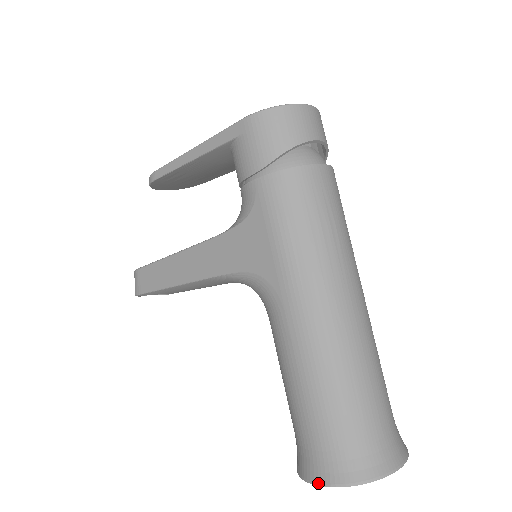
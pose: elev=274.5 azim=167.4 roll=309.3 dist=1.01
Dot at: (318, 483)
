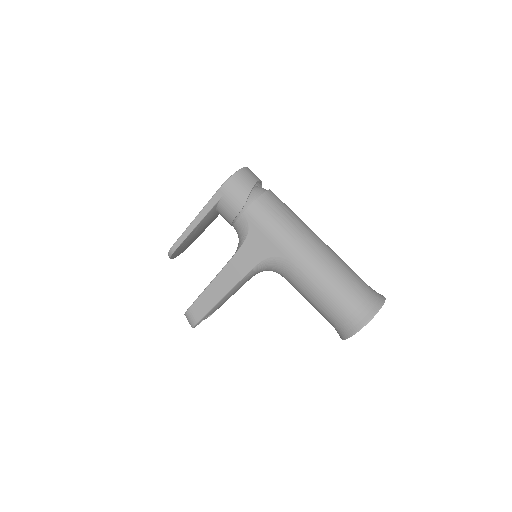
Dot at: (358, 330)
